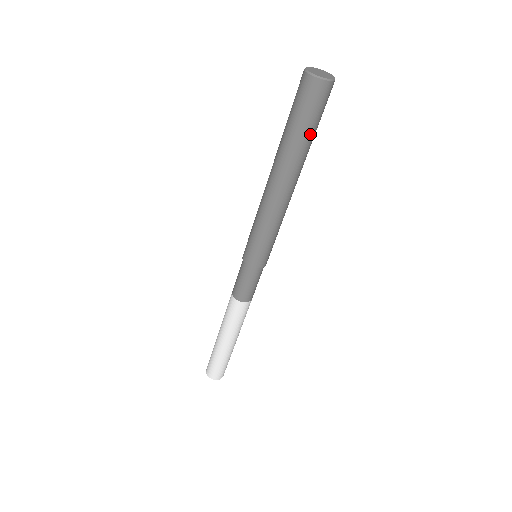
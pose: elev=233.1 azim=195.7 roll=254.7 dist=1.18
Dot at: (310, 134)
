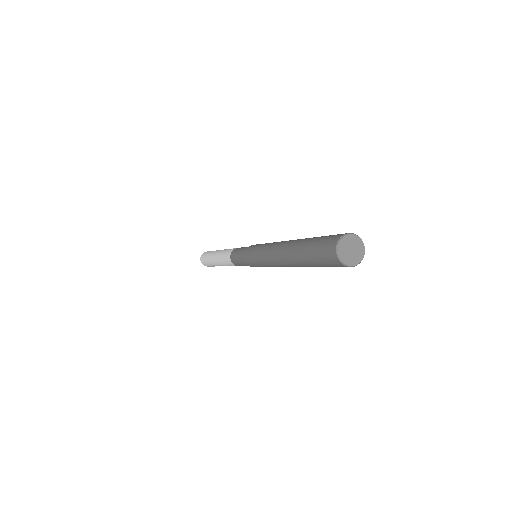
Dot at: occluded
